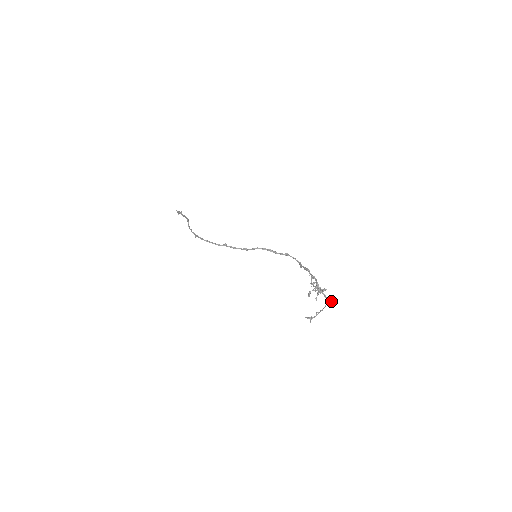
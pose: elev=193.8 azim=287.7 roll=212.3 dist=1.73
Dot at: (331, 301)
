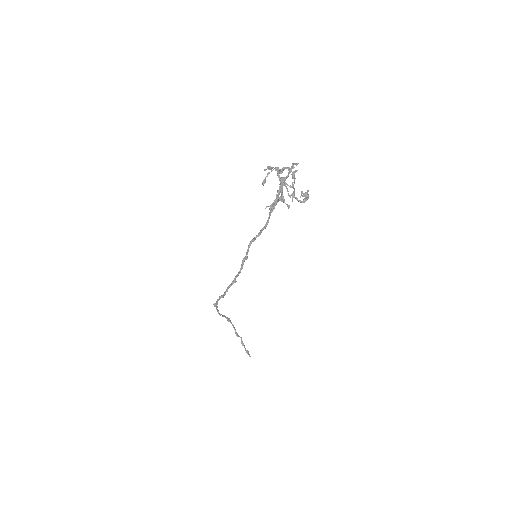
Dot at: (293, 164)
